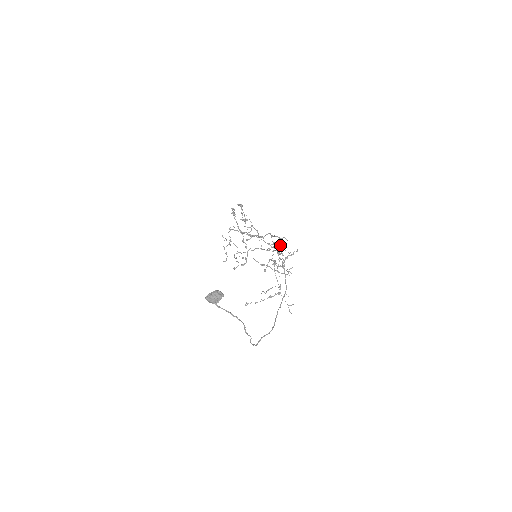
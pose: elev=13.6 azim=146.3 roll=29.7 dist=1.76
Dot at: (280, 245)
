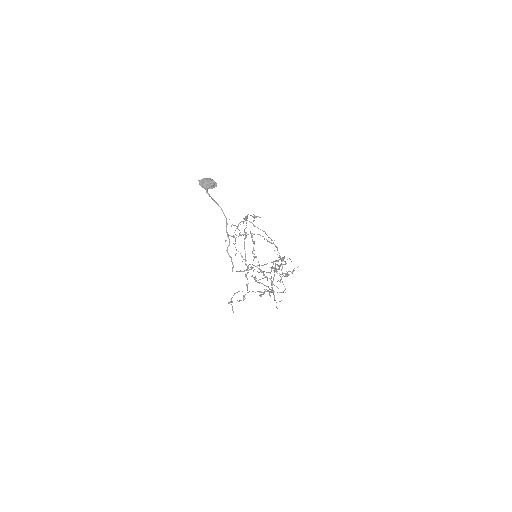
Dot at: (283, 258)
